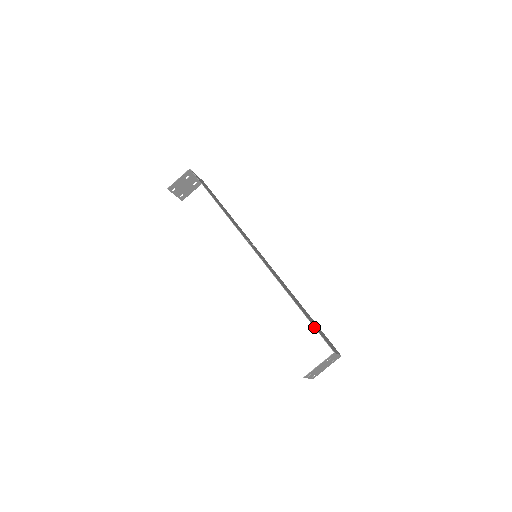
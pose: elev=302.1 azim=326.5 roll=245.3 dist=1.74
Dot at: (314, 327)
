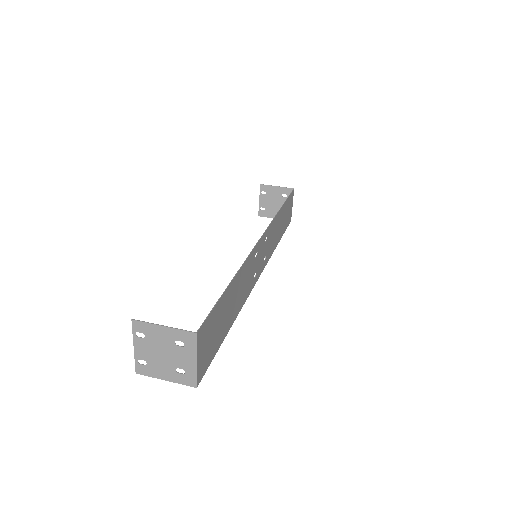
Dot at: (216, 303)
